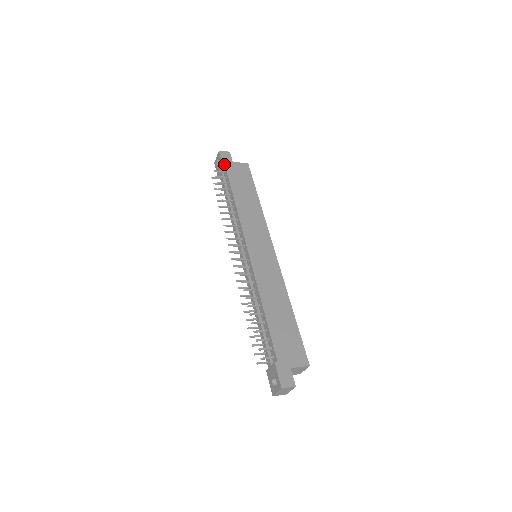
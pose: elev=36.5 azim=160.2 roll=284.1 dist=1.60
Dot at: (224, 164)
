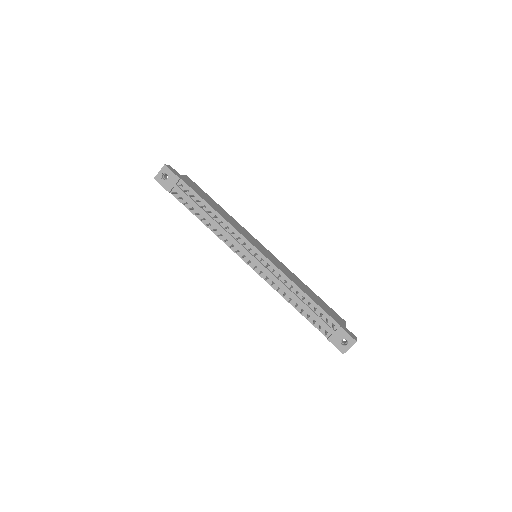
Dot at: (179, 177)
